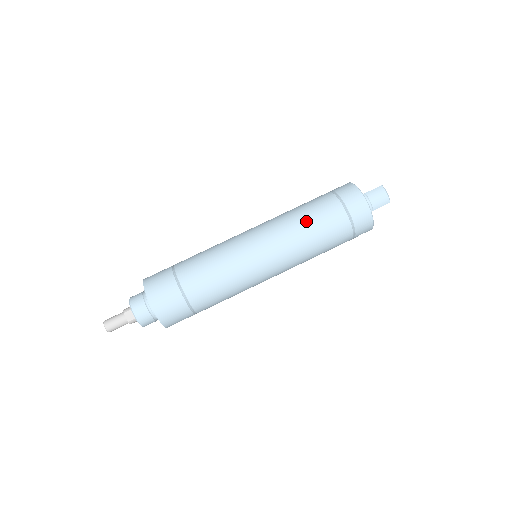
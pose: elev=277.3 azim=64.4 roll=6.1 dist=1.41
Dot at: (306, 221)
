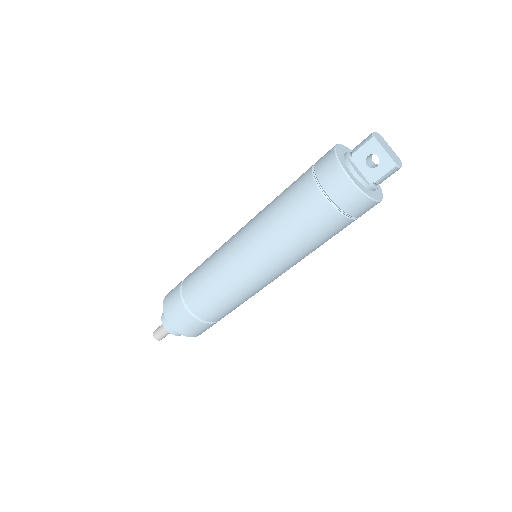
Dot at: (316, 248)
